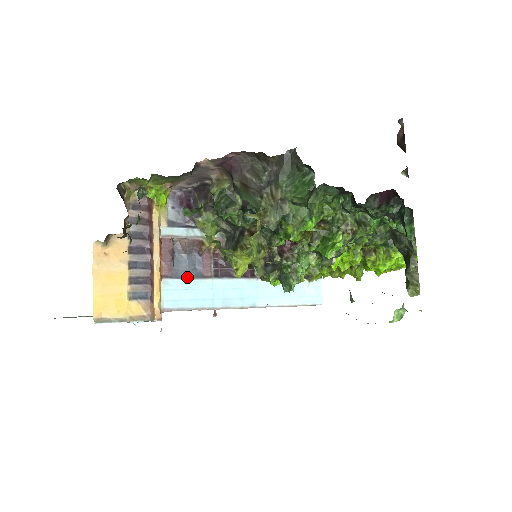
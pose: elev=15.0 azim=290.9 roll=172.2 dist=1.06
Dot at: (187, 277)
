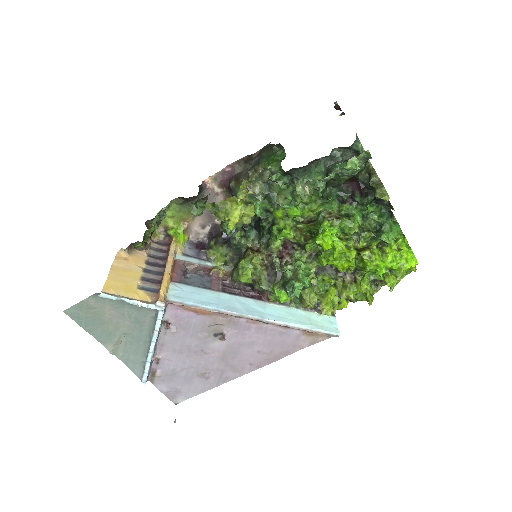
Dot at: (195, 286)
